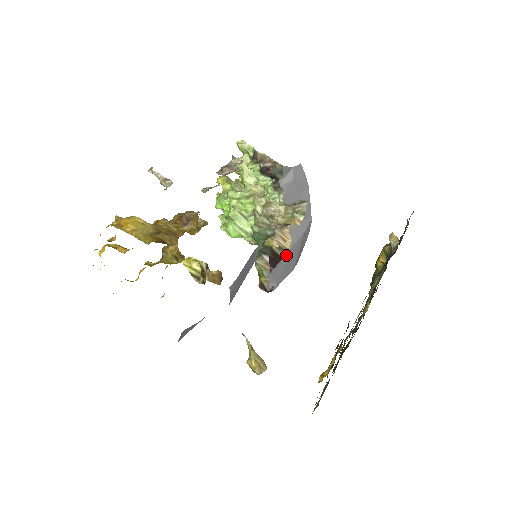
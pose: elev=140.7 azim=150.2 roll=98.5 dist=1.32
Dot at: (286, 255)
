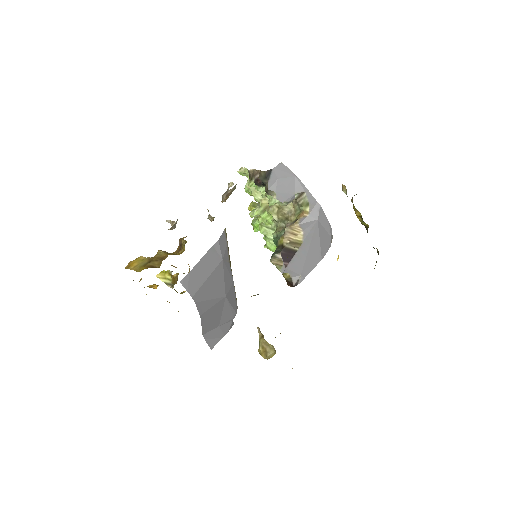
Dot at: (301, 247)
